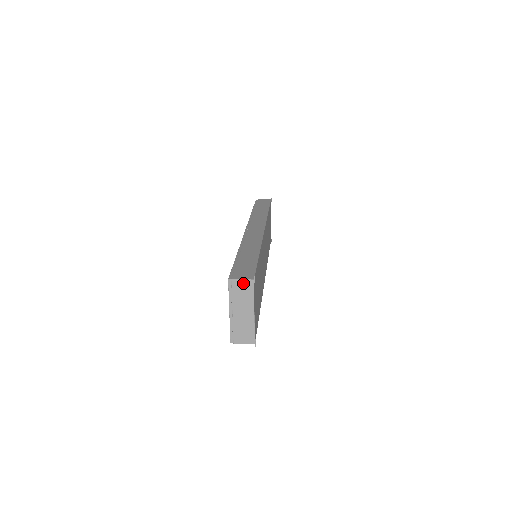
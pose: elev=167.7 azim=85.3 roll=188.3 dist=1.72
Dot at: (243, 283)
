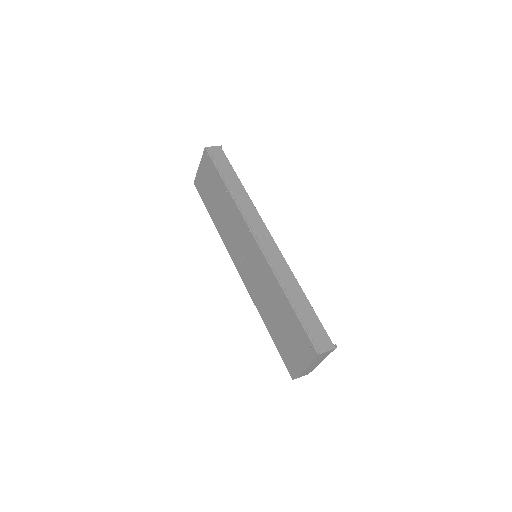
Dot at: (327, 352)
